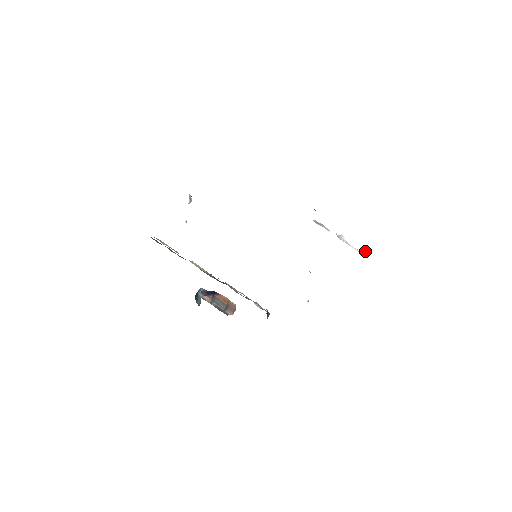
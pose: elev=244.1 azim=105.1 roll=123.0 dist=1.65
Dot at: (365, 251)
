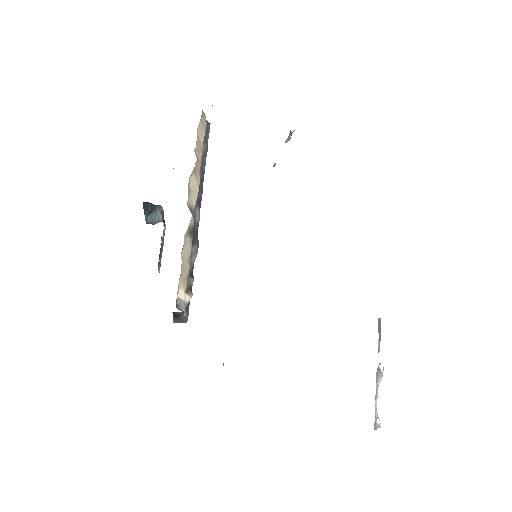
Dot at: (380, 425)
